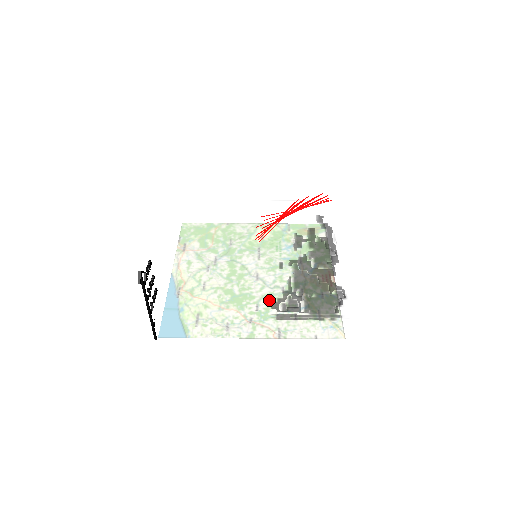
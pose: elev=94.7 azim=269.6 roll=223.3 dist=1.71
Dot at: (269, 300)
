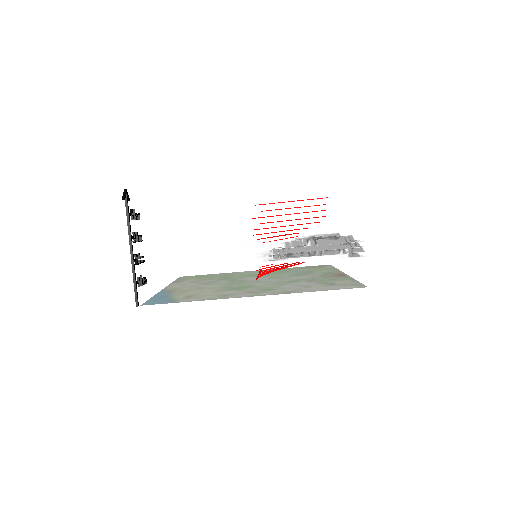
Dot at: occluded
